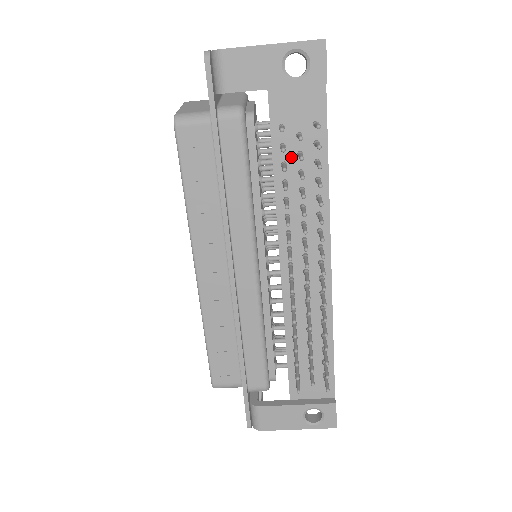
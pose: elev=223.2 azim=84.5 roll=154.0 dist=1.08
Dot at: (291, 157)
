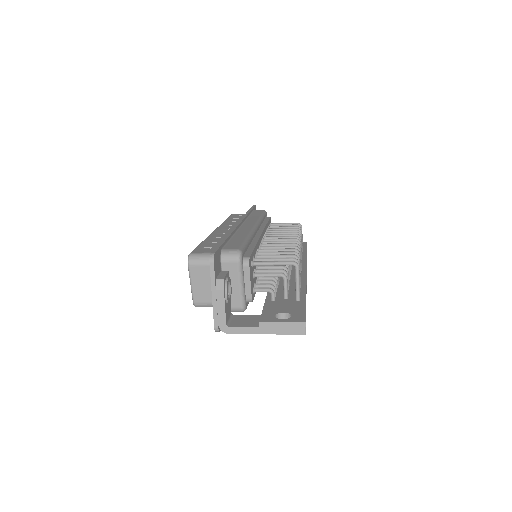
Dot at: occluded
